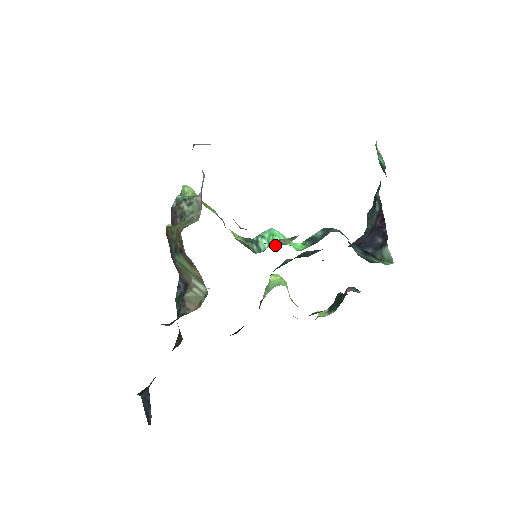
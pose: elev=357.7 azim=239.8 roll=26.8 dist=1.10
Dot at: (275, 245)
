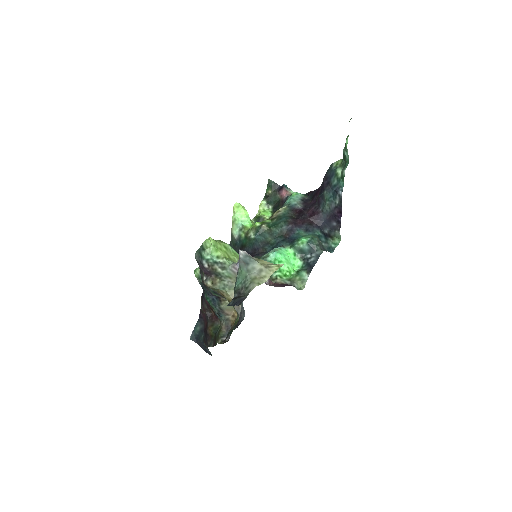
Dot at: (283, 273)
